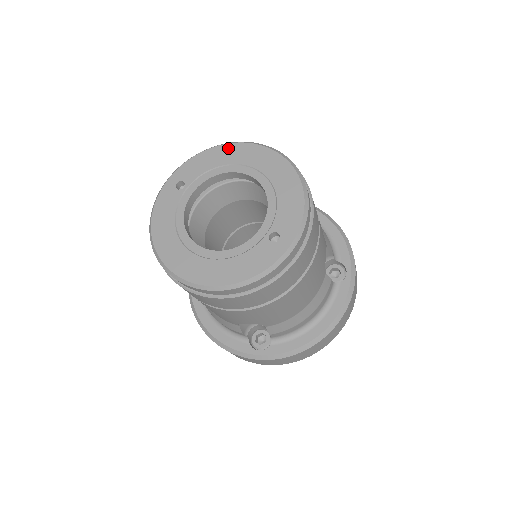
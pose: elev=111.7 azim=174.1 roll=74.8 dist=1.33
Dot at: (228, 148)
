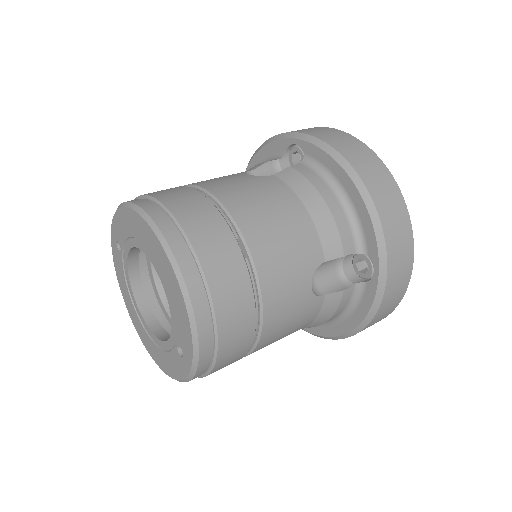
Dot at: (130, 215)
